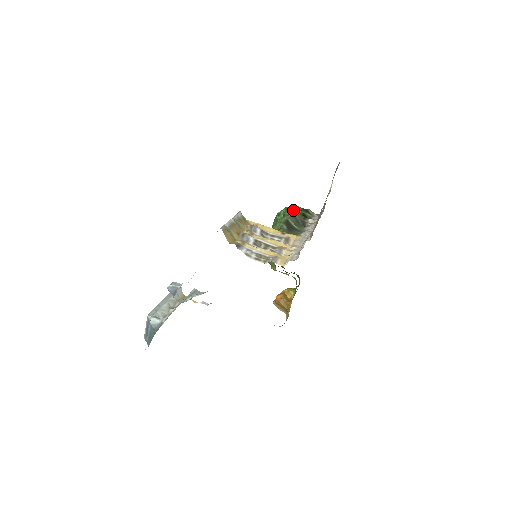
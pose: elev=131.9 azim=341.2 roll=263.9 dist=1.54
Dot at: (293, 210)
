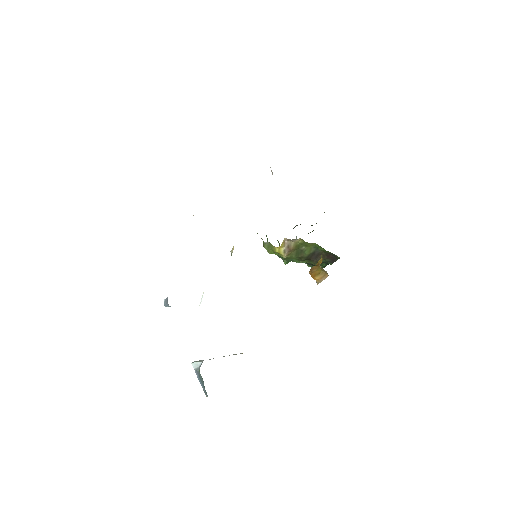
Dot at: occluded
